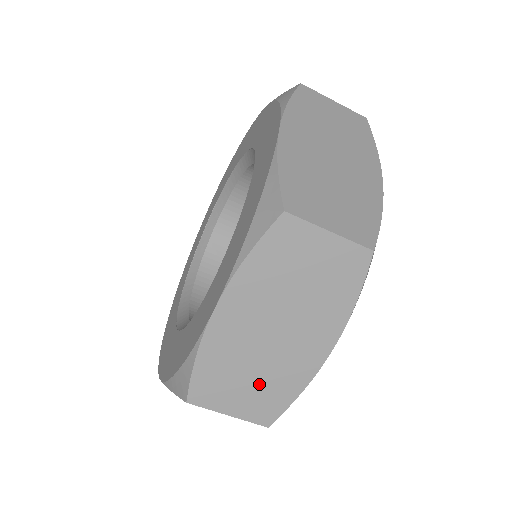
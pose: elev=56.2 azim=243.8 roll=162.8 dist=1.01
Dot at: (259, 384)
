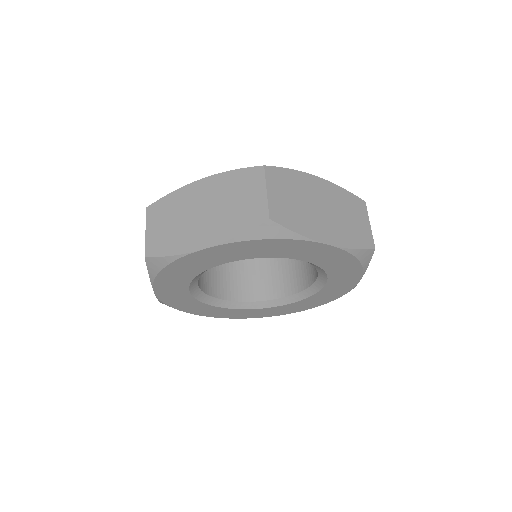
Dot at: (169, 231)
